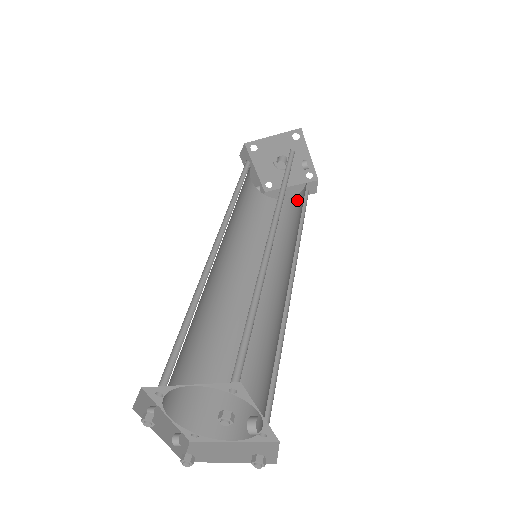
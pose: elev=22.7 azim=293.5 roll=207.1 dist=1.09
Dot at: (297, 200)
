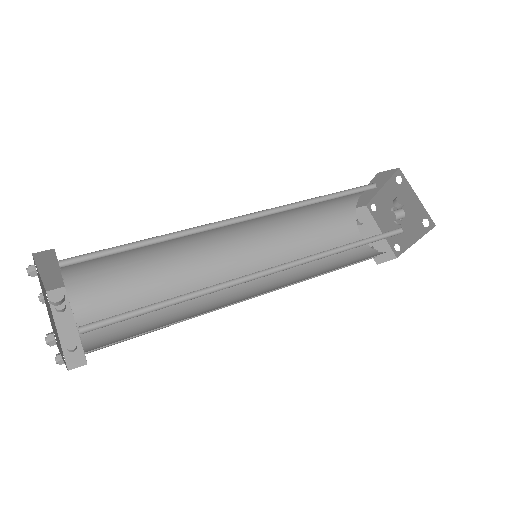
Dot at: occluded
